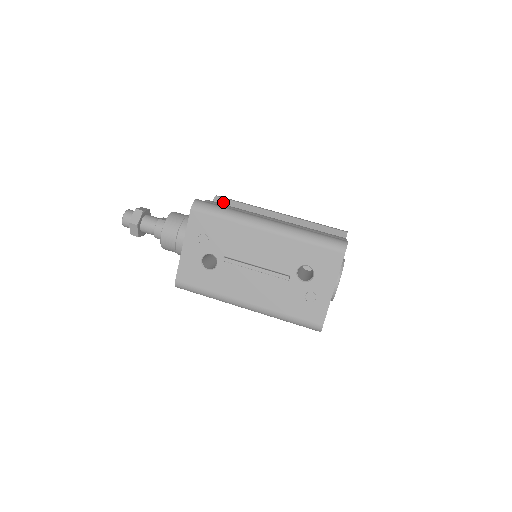
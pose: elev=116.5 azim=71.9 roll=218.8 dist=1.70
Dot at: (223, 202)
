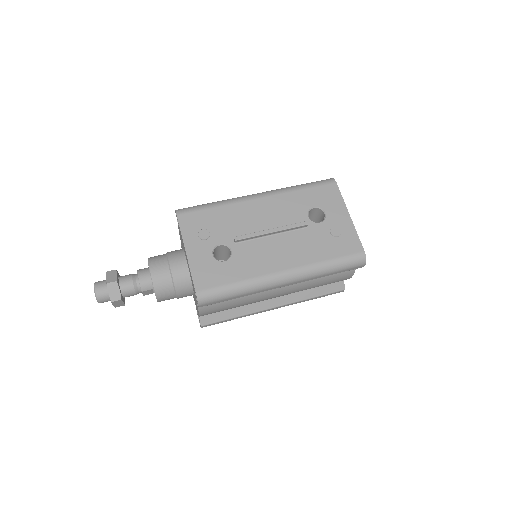
Dot at: occluded
